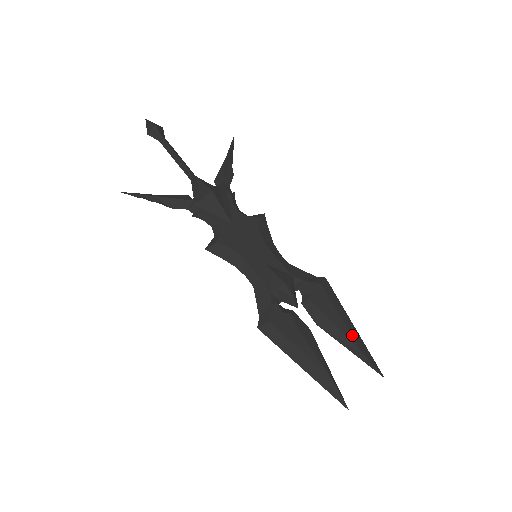
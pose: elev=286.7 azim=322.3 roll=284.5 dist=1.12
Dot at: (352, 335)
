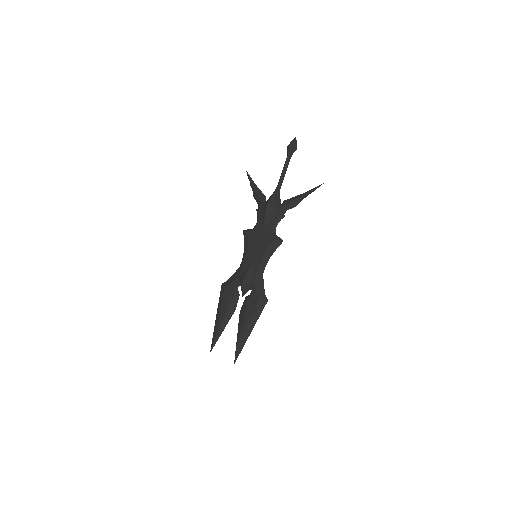
Dot at: (243, 333)
